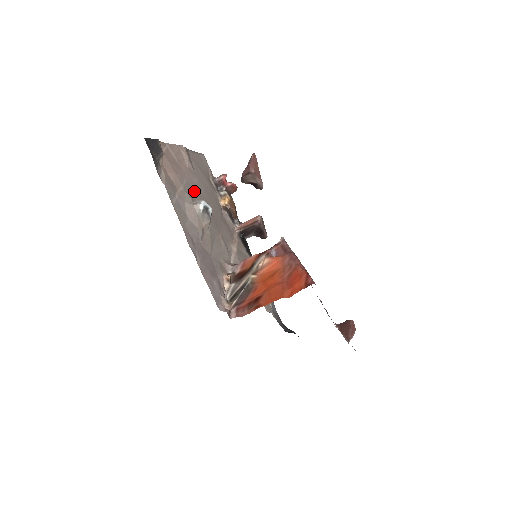
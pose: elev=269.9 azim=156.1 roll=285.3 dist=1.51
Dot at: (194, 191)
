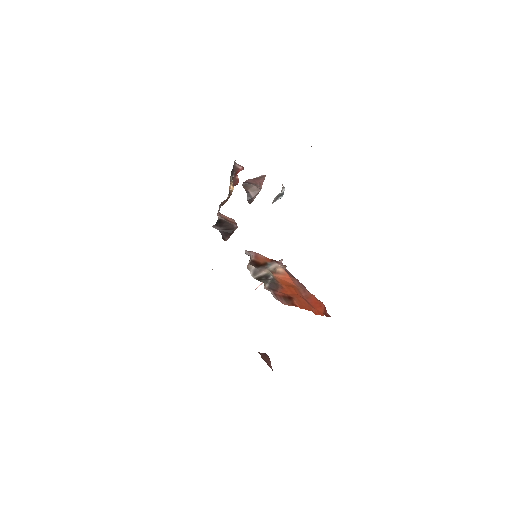
Dot at: occluded
